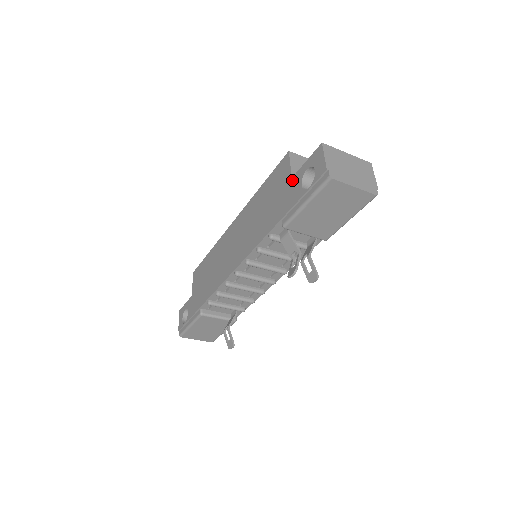
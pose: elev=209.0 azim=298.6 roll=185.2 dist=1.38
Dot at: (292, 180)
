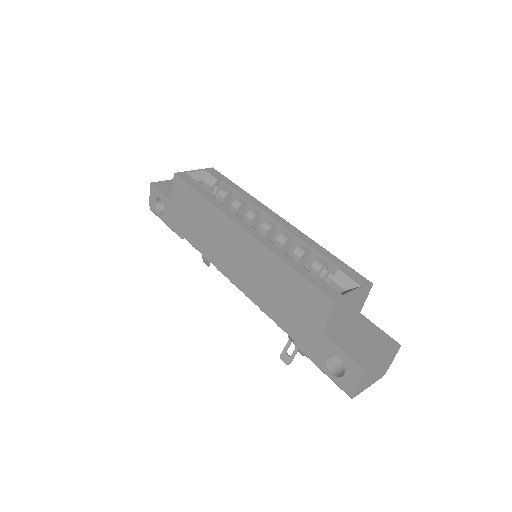
Dot at: (322, 336)
